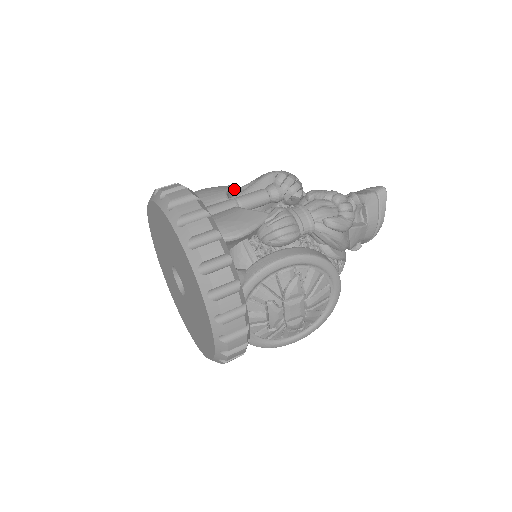
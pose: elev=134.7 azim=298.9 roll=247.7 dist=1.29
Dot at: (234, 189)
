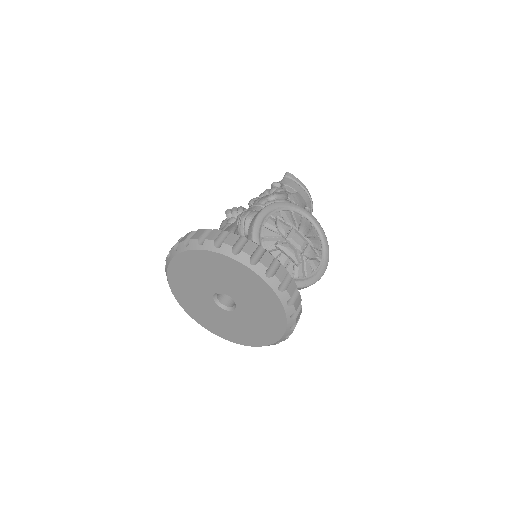
Dot at: occluded
